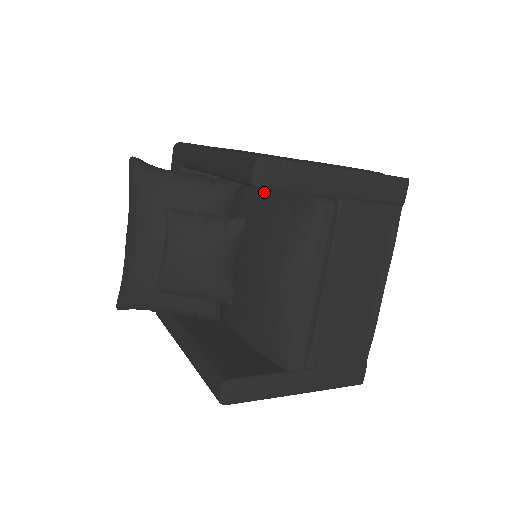
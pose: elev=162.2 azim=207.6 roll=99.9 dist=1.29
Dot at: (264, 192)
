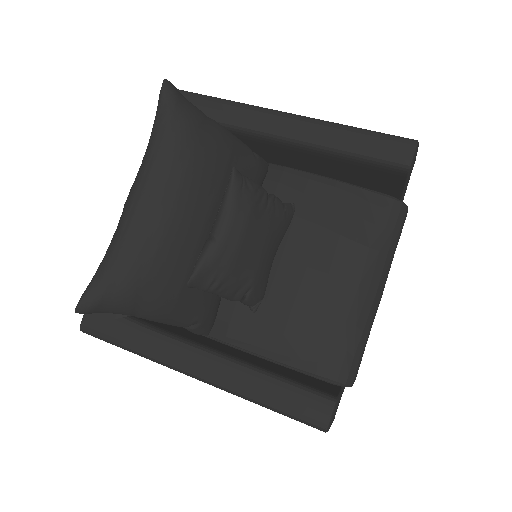
Dot at: (322, 182)
